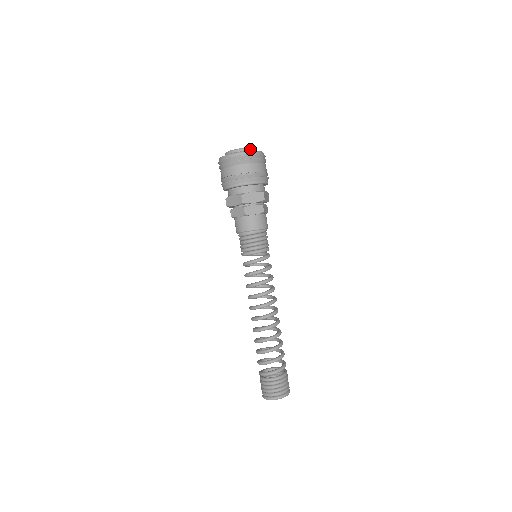
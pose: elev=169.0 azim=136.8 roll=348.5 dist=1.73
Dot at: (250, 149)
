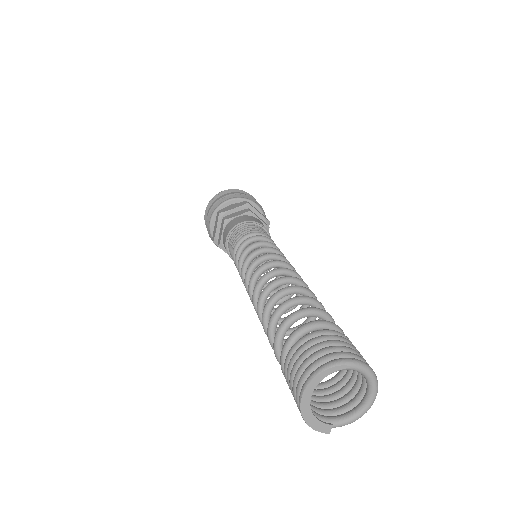
Dot at: occluded
